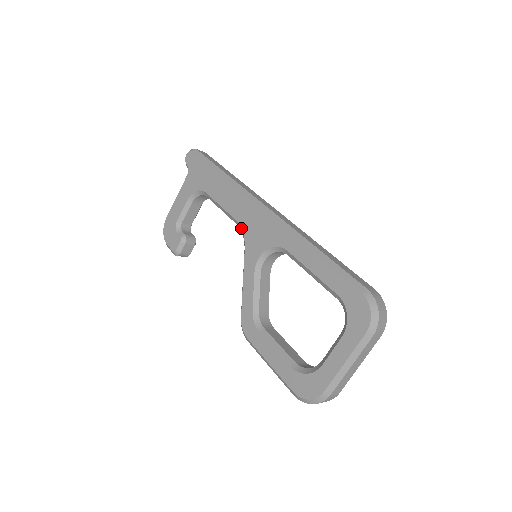
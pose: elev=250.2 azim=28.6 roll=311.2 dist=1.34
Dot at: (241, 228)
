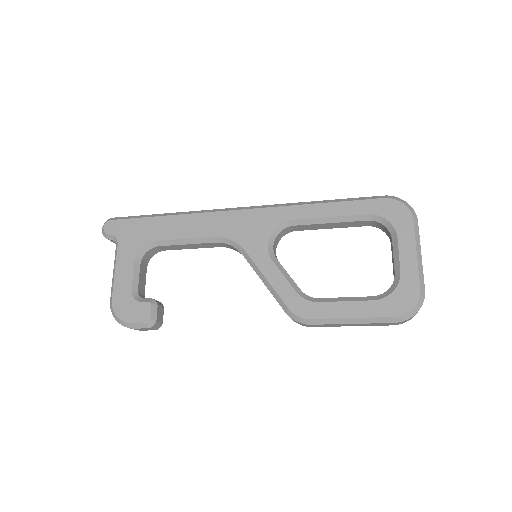
Dot at: (227, 238)
